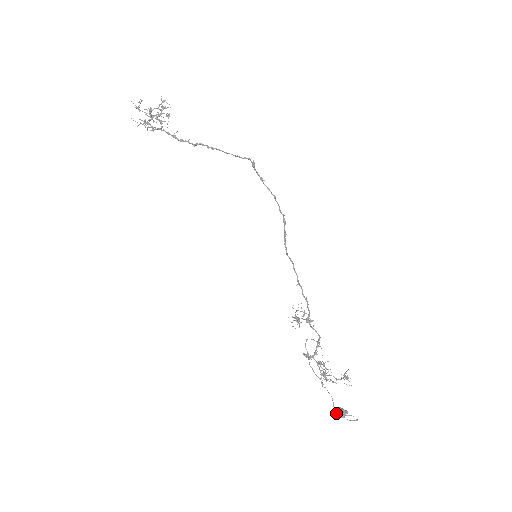
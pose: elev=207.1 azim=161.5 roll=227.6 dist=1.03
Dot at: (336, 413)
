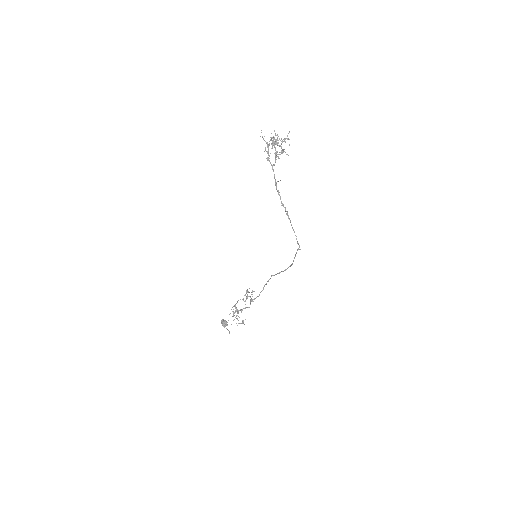
Dot at: (222, 323)
